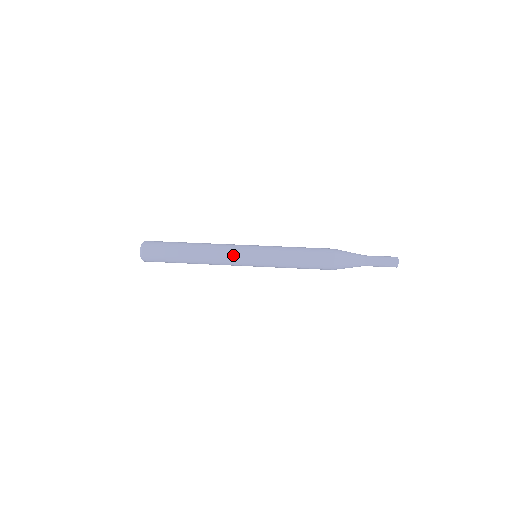
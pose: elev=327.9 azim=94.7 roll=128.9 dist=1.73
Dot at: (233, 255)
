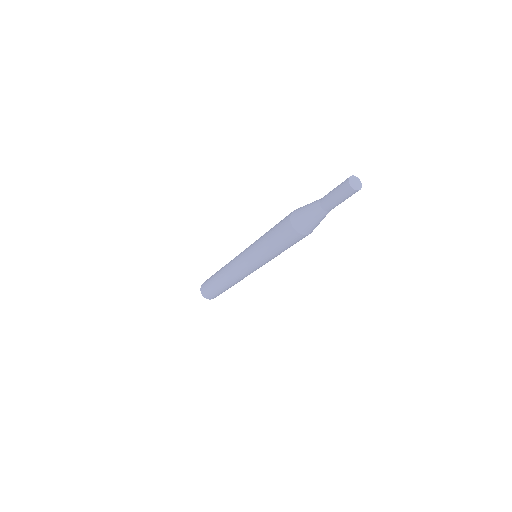
Dot at: occluded
